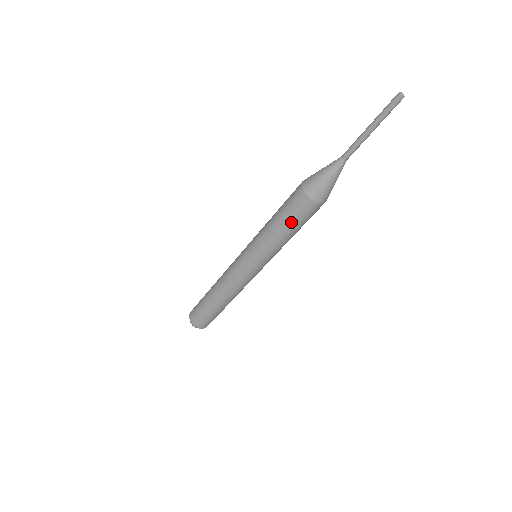
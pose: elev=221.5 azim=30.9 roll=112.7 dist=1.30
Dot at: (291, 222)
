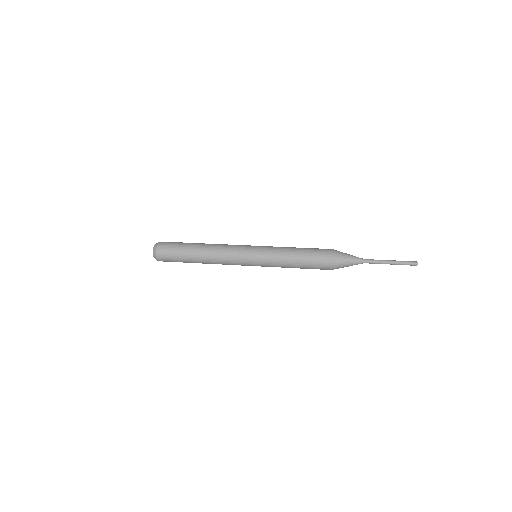
Dot at: occluded
